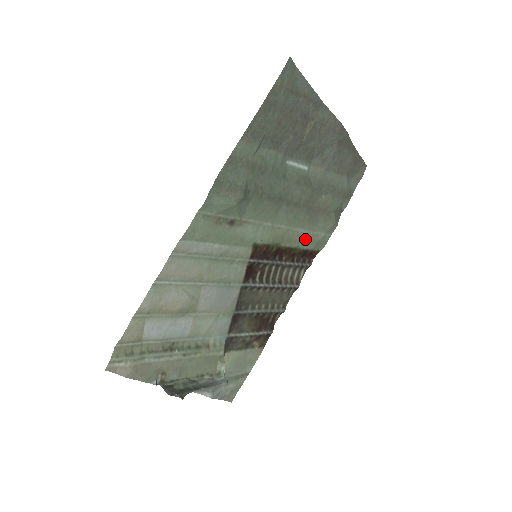
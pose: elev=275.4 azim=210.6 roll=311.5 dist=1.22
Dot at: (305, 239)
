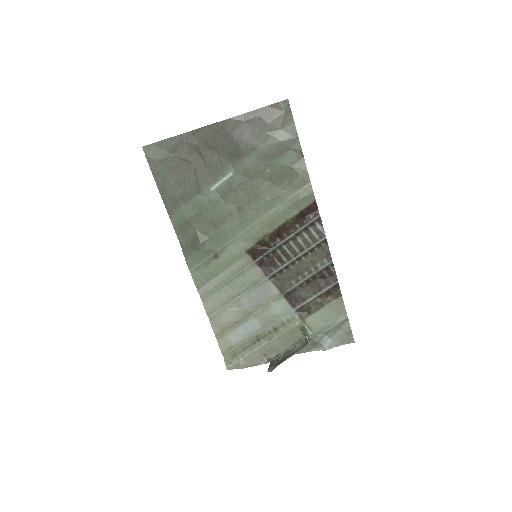
Dot at: (286, 210)
